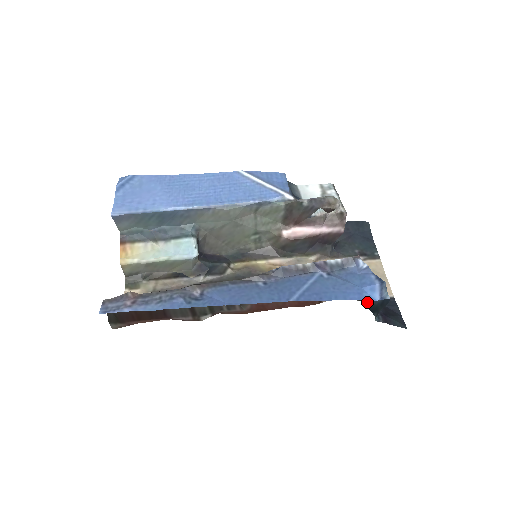
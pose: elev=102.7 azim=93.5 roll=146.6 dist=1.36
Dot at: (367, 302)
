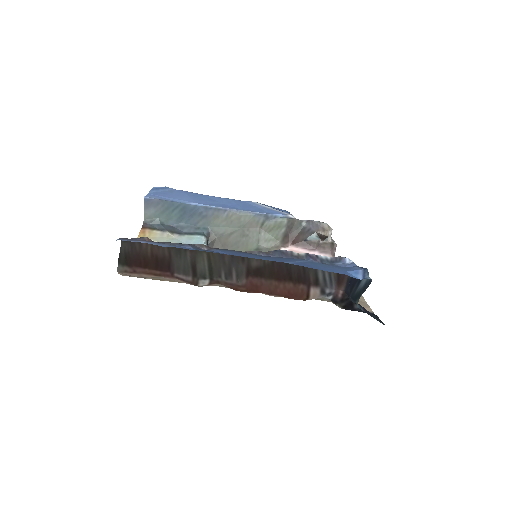
Dot at: (350, 293)
